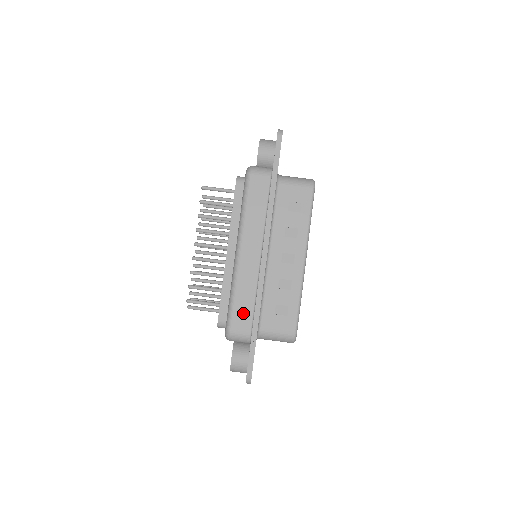
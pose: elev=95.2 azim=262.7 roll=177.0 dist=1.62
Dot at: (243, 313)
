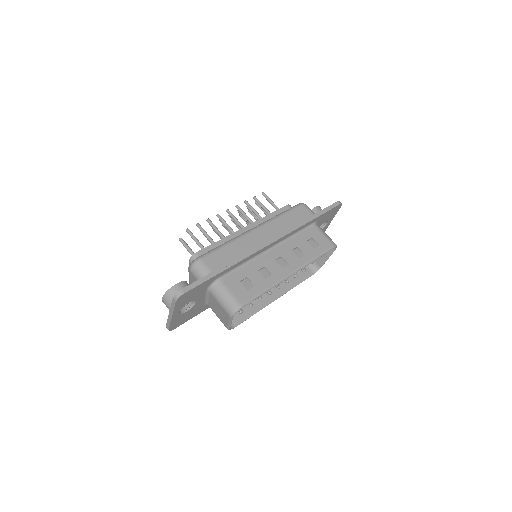
Dot at: (221, 258)
